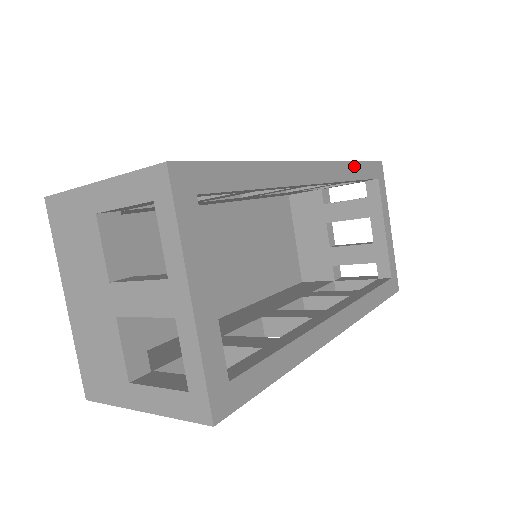
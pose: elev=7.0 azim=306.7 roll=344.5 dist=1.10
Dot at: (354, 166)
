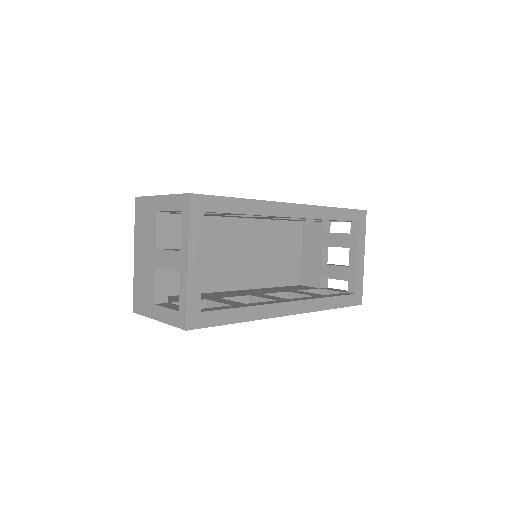
Dot at: (335, 210)
